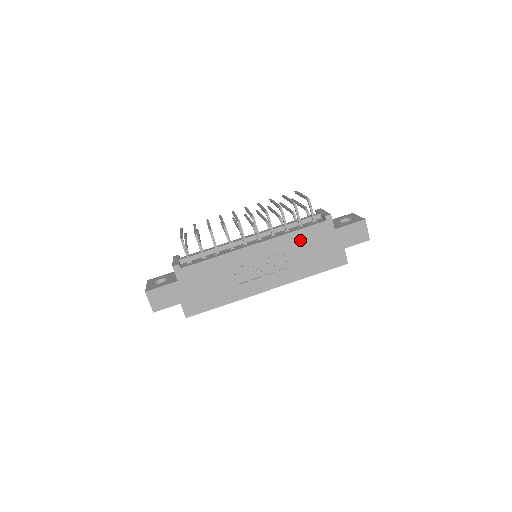
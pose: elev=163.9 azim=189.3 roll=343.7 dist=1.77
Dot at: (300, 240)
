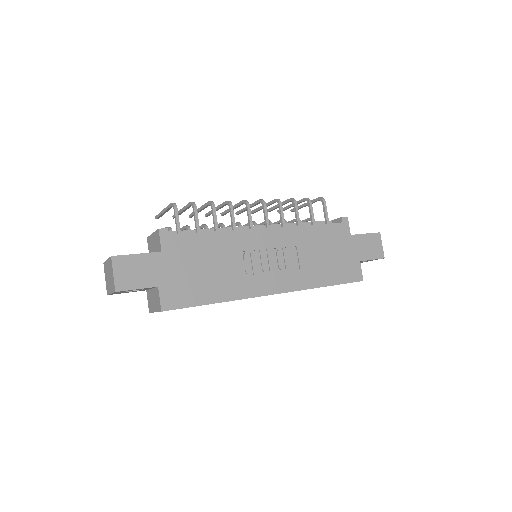
Dot at: (315, 237)
